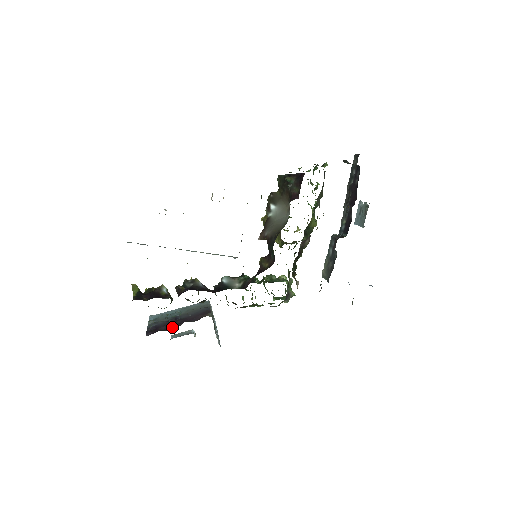
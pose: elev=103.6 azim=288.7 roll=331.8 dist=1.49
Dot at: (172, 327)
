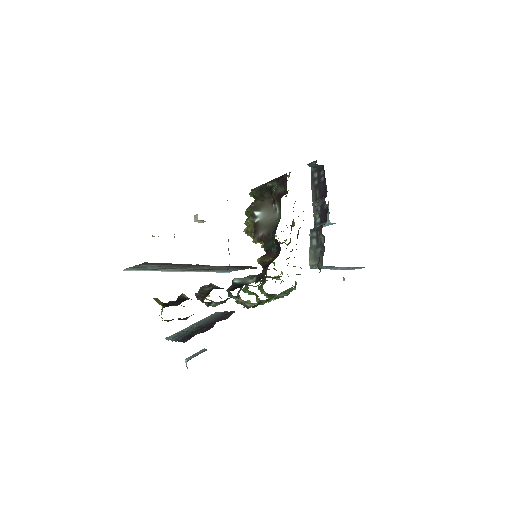
Dot at: (206, 329)
